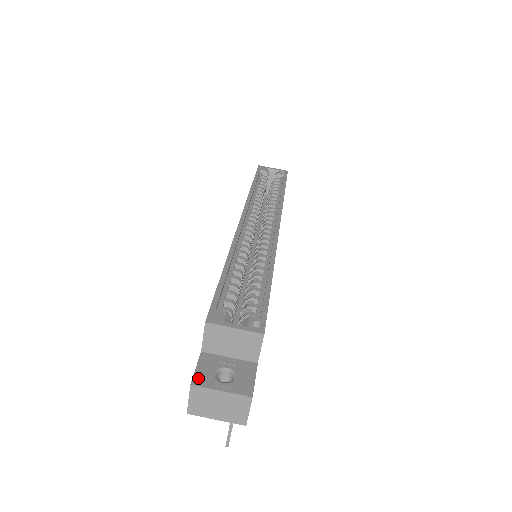
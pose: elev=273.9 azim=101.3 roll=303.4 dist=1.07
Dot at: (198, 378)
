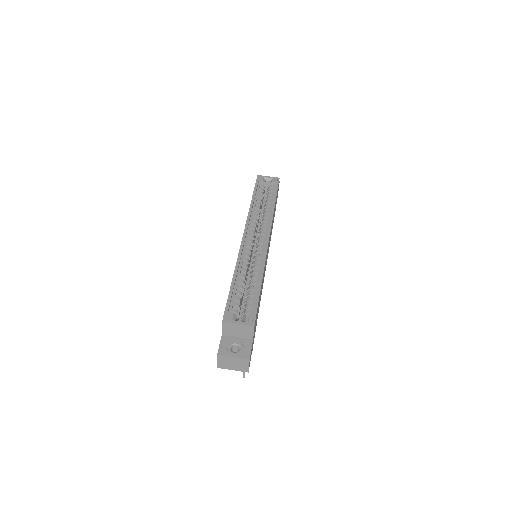
Dot at: (221, 351)
